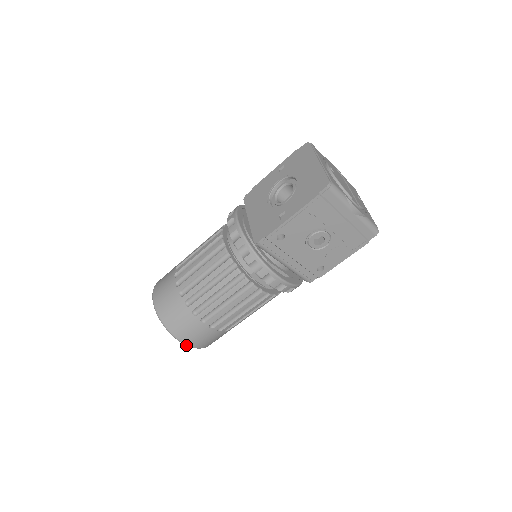
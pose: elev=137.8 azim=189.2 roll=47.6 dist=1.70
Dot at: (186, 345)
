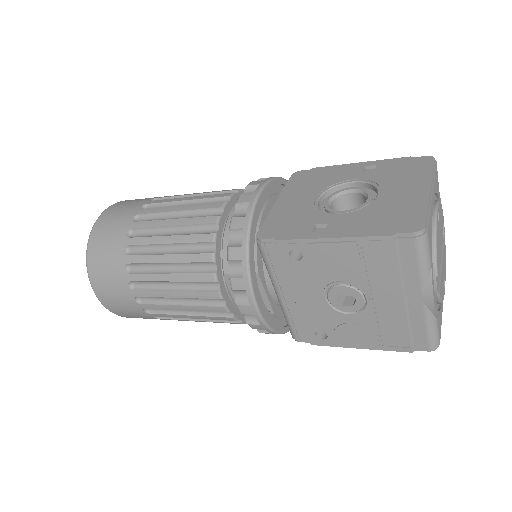
Dot at: (98, 298)
